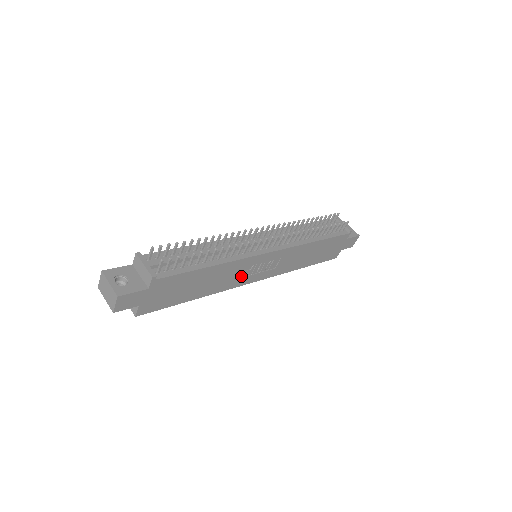
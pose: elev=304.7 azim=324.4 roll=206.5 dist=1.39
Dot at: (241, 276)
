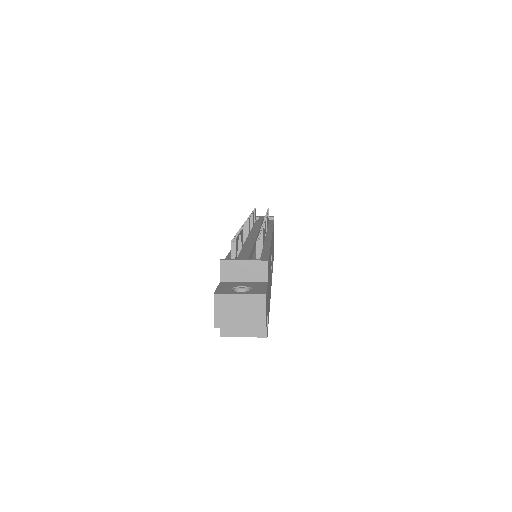
Dot at: occluded
